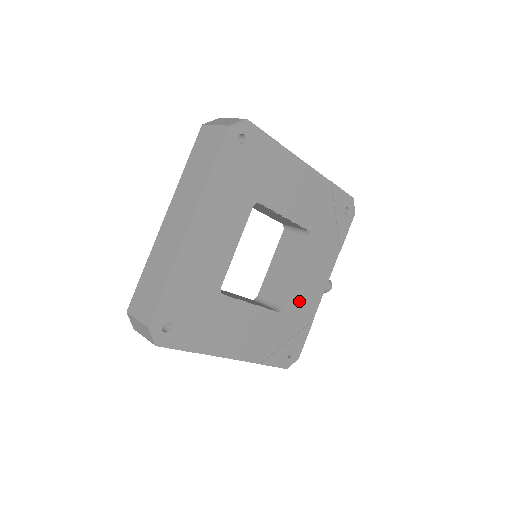
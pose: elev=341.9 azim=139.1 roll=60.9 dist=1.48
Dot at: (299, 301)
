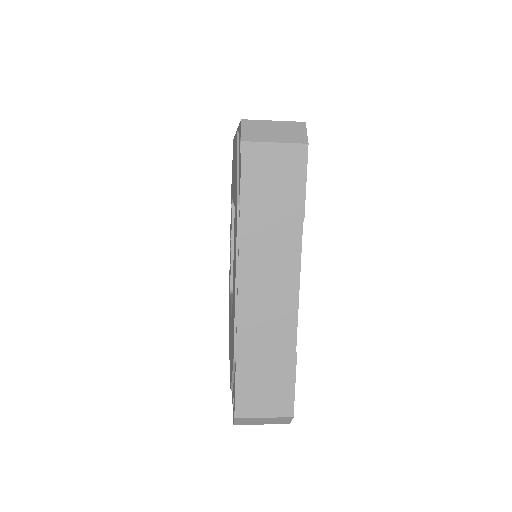
Dot at: occluded
